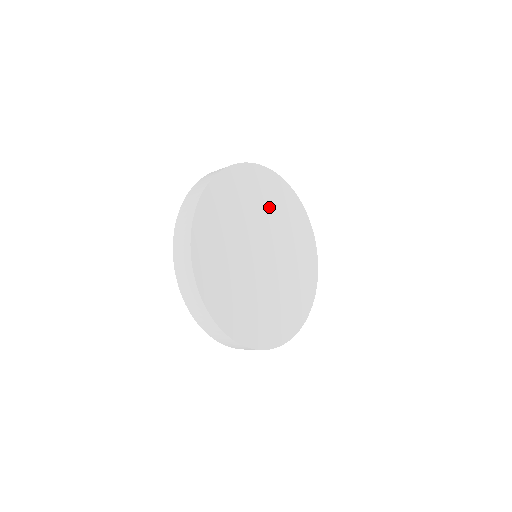
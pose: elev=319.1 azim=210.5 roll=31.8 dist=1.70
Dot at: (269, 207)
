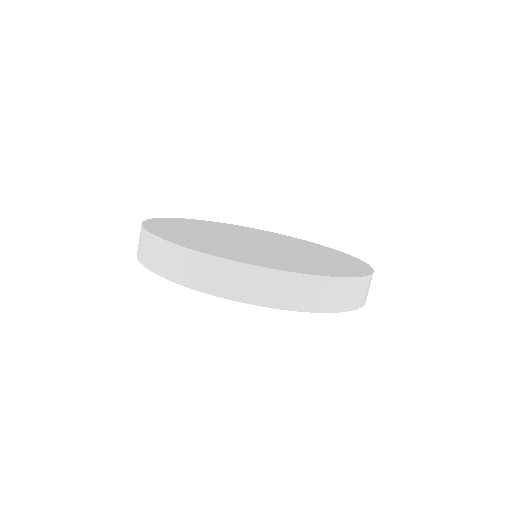
Dot at: (250, 233)
